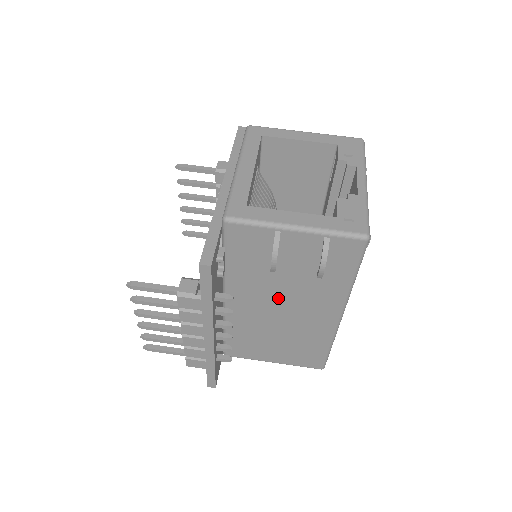
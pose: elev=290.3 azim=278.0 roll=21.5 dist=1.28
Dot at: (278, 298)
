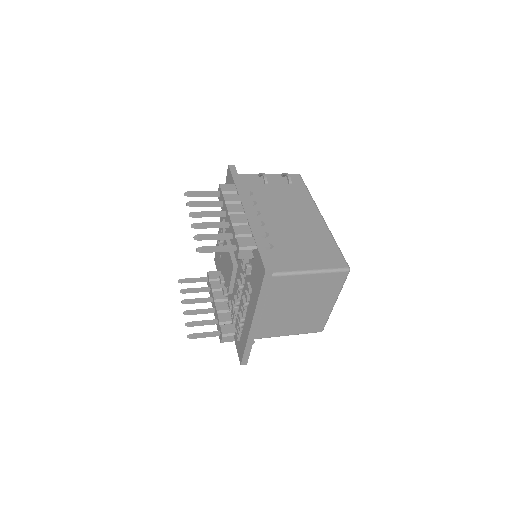
Dot at: (279, 210)
